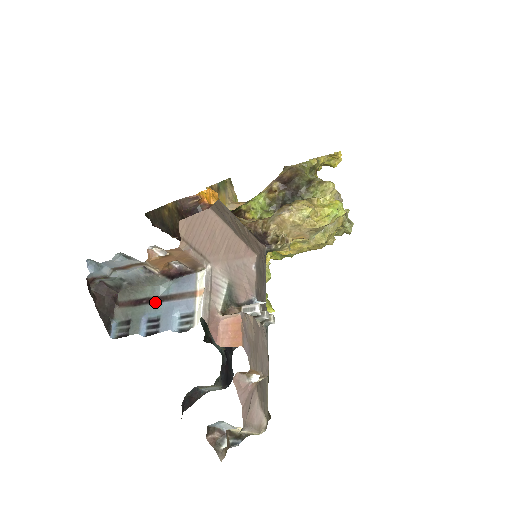
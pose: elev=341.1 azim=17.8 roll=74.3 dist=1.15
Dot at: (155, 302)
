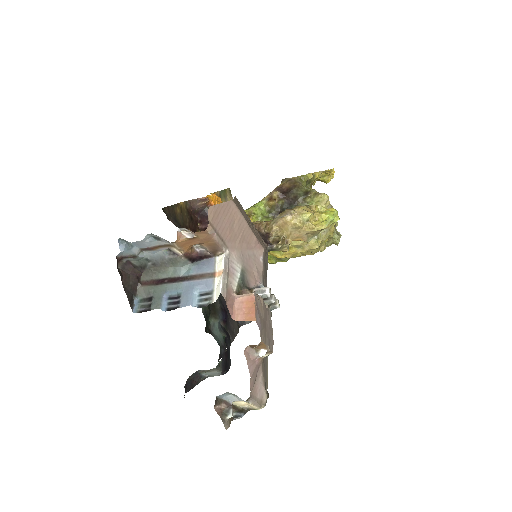
Dot at: (176, 281)
